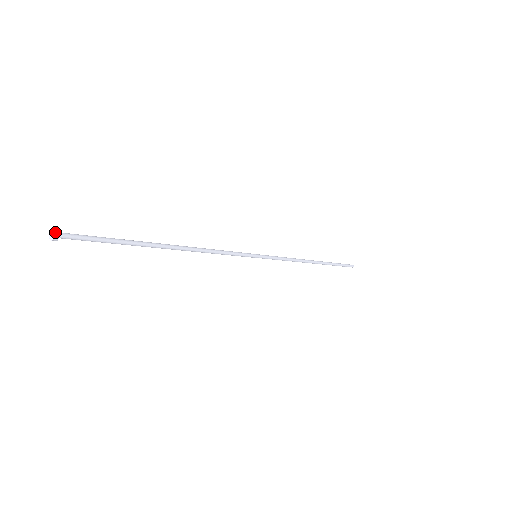
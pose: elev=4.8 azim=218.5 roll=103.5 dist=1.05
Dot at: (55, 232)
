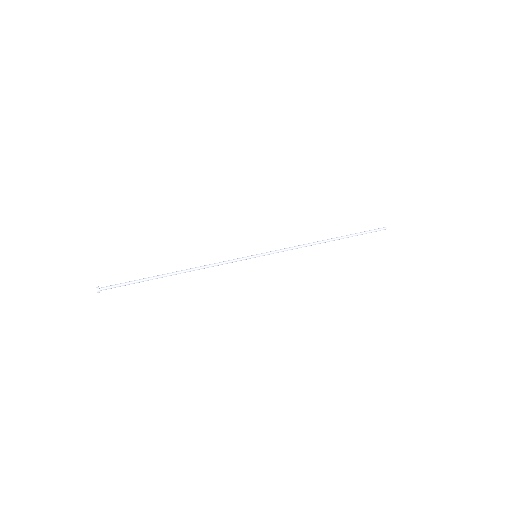
Dot at: (98, 292)
